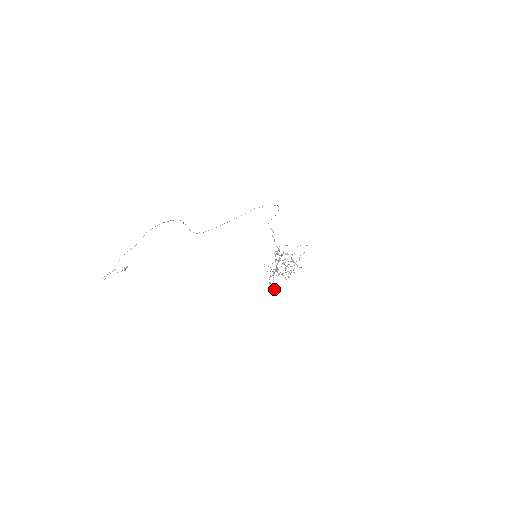
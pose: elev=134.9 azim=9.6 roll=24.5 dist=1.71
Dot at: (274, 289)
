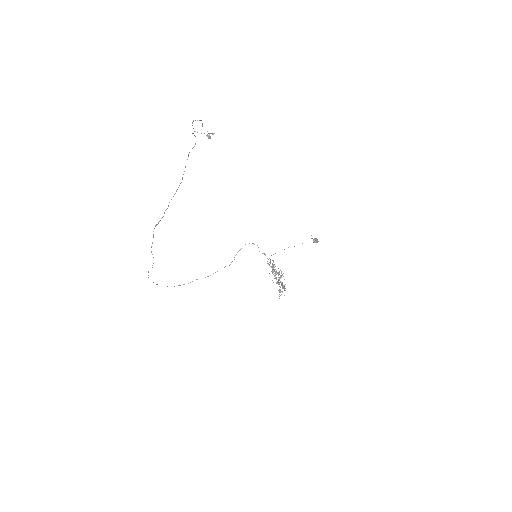
Dot at: (318, 241)
